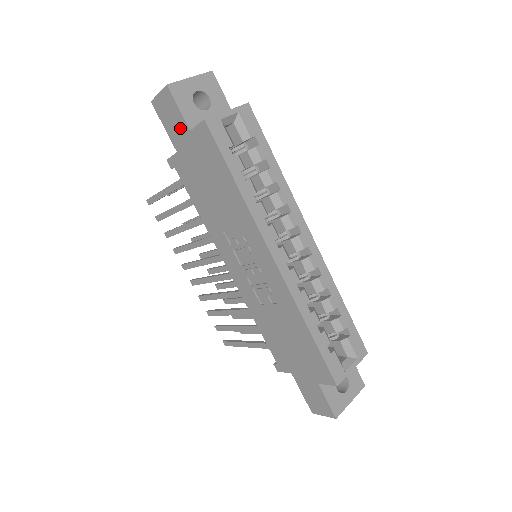
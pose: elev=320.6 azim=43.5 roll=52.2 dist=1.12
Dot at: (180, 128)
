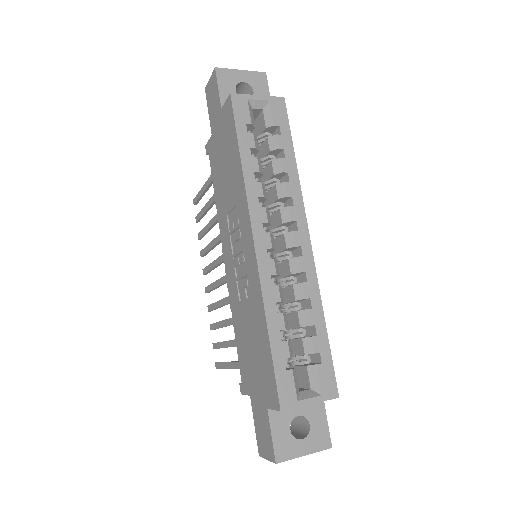
Dot at: (216, 108)
